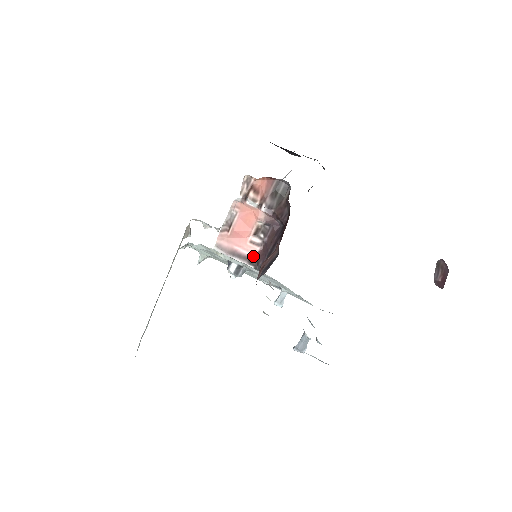
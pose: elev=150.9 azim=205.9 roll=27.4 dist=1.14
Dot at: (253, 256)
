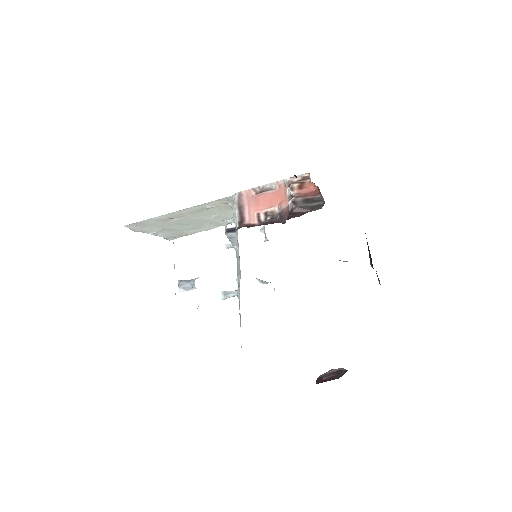
Dot at: (247, 222)
